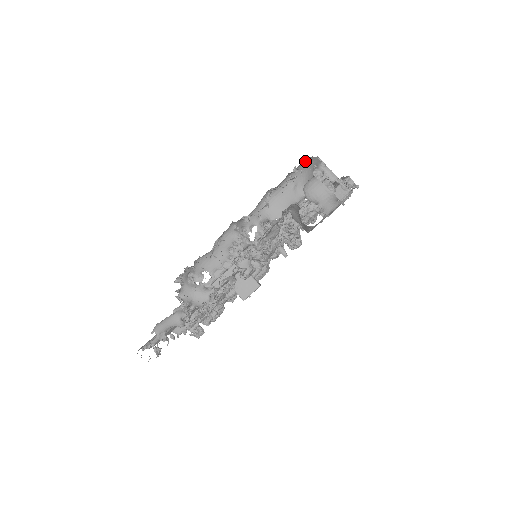
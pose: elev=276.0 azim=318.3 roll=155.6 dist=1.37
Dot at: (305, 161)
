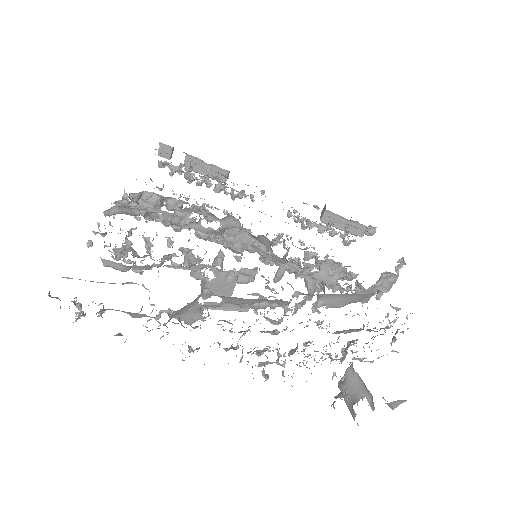
Dot at: occluded
